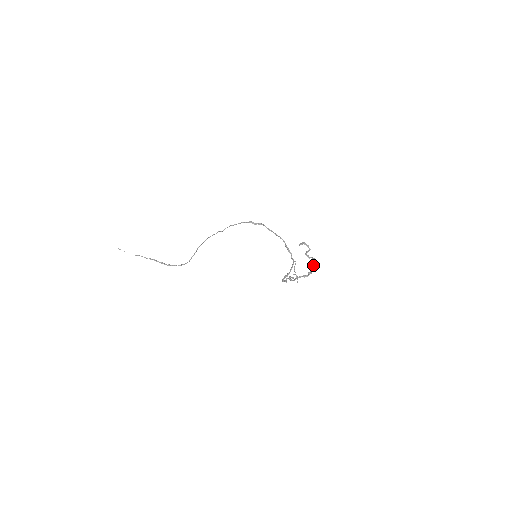
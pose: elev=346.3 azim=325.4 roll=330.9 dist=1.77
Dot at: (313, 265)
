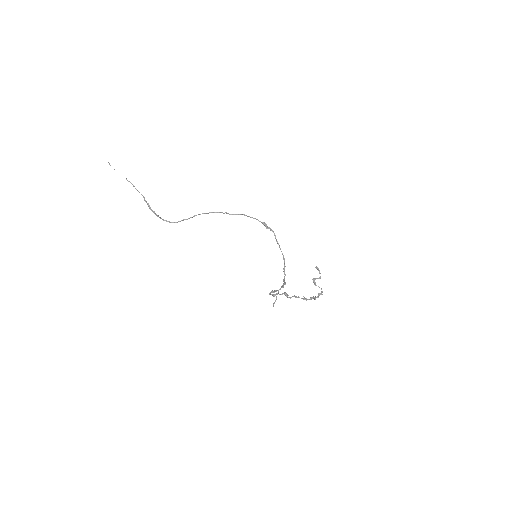
Dot at: (318, 293)
